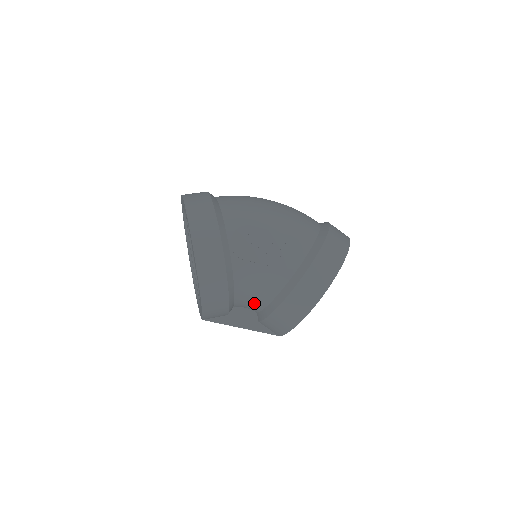
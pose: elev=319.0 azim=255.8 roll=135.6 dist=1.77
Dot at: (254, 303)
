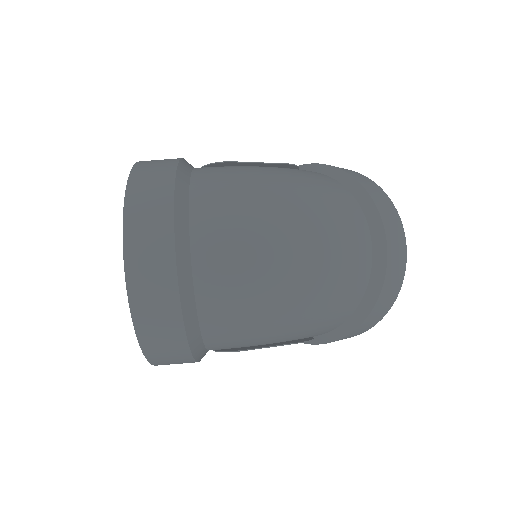
Dot at: occluded
